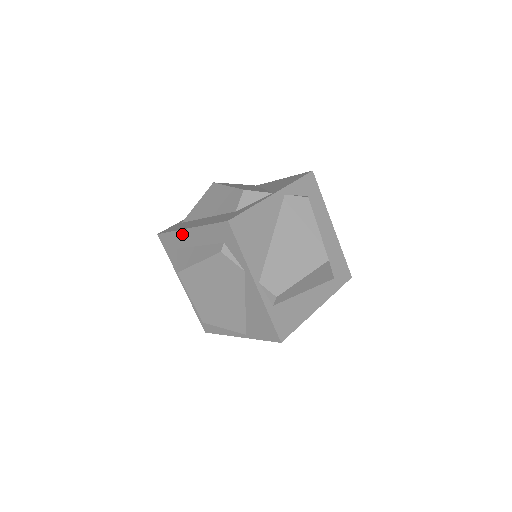
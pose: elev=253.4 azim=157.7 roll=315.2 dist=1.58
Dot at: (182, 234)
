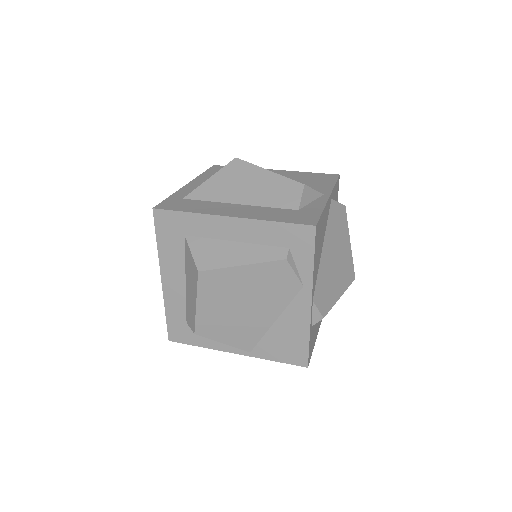
Dot at: (210, 220)
